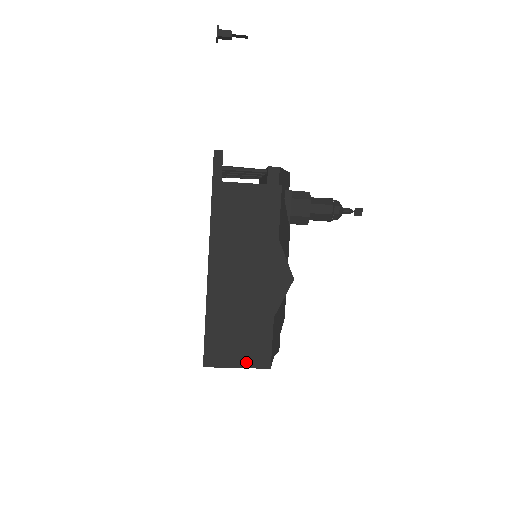
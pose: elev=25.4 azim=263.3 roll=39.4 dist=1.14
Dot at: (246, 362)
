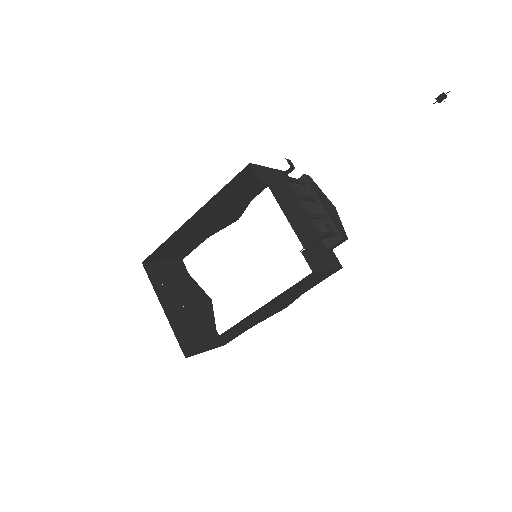
Dot at: (214, 348)
